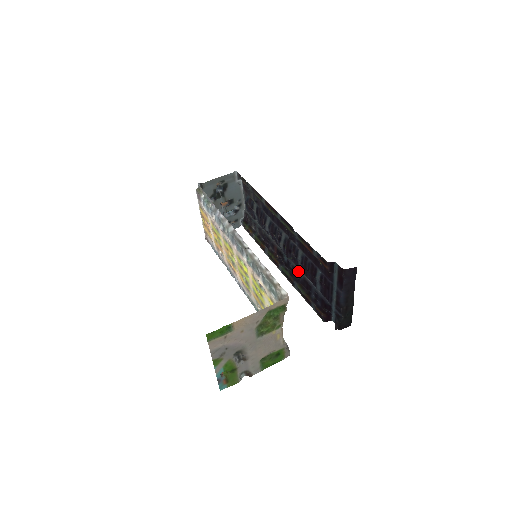
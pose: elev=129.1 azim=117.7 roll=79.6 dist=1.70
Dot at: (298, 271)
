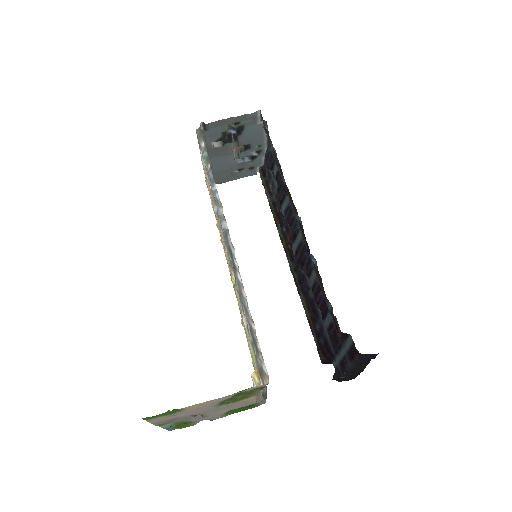
Dot at: (308, 285)
